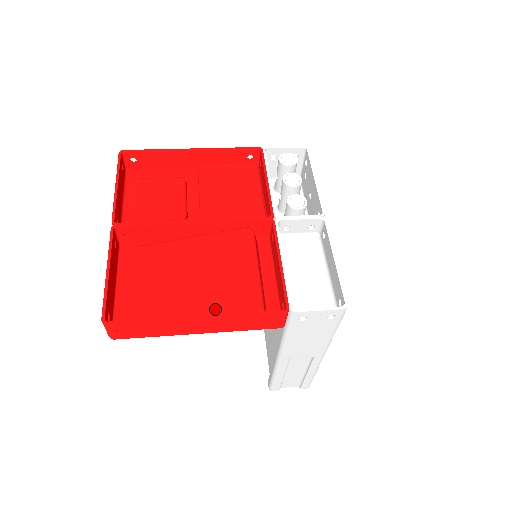
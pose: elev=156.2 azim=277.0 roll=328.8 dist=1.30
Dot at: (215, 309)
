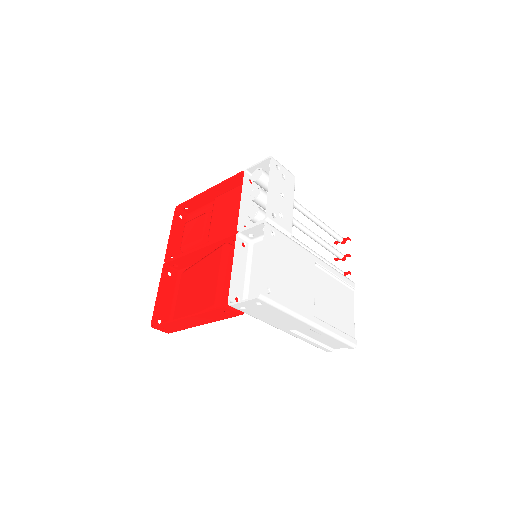
Dot at: (201, 309)
